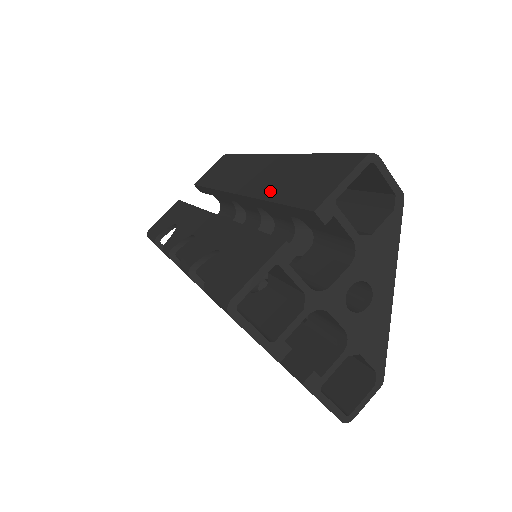
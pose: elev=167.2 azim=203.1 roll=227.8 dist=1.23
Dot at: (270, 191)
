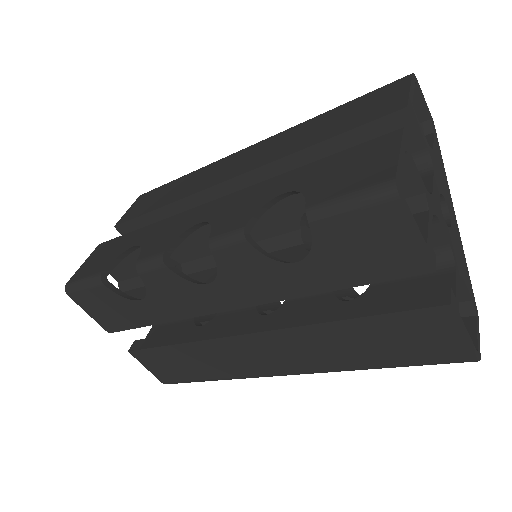
Dot at: (296, 146)
